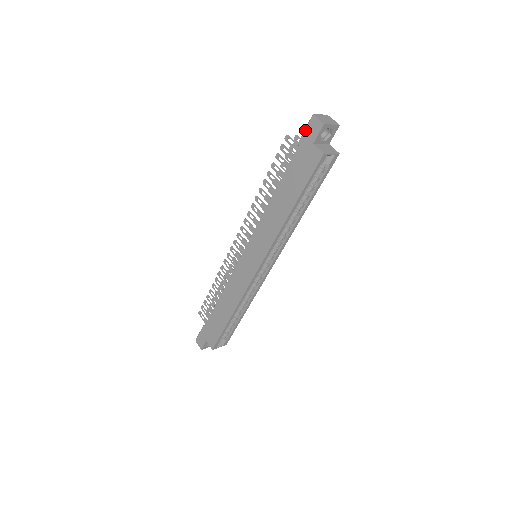
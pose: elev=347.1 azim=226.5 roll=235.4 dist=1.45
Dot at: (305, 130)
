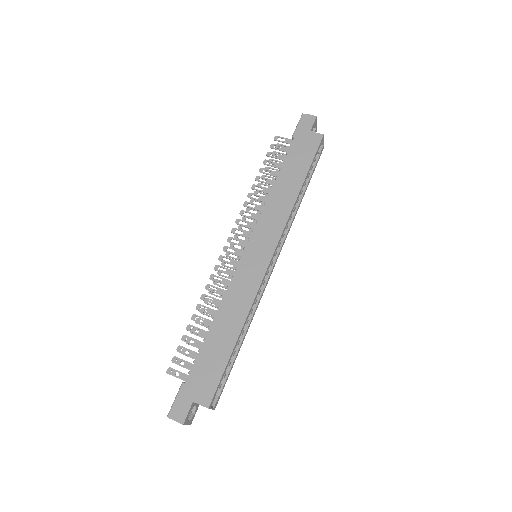
Dot at: (298, 125)
